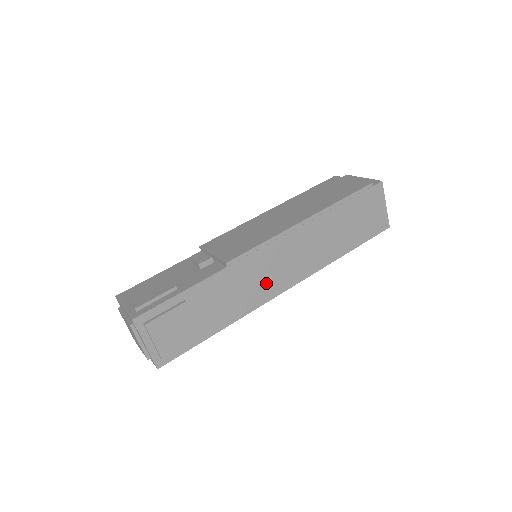
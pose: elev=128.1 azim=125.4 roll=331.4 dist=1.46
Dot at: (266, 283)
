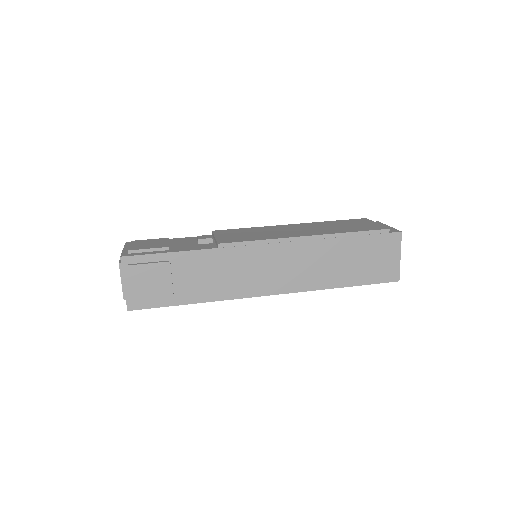
Dot at: (251, 279)
